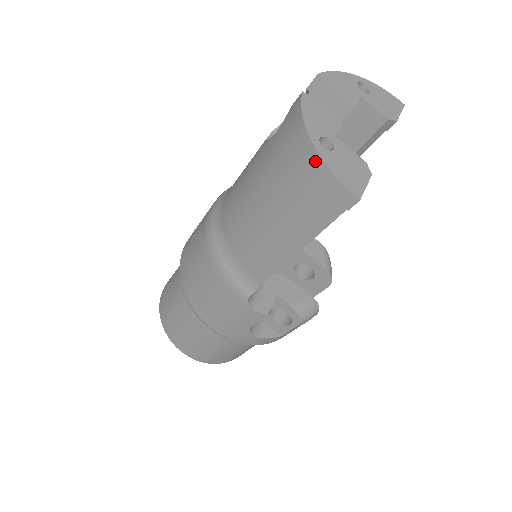
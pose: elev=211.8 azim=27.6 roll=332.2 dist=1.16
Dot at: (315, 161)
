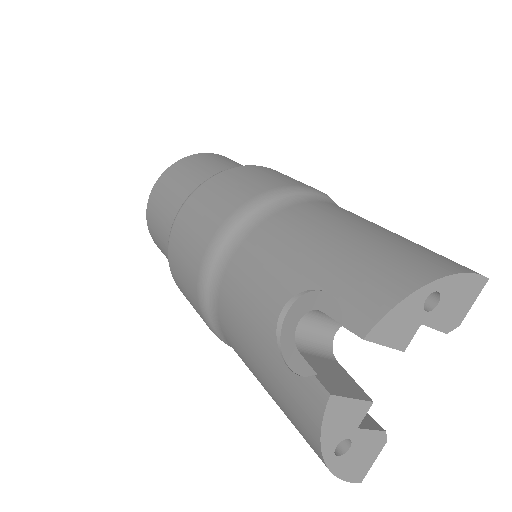
Dot at: occluded
